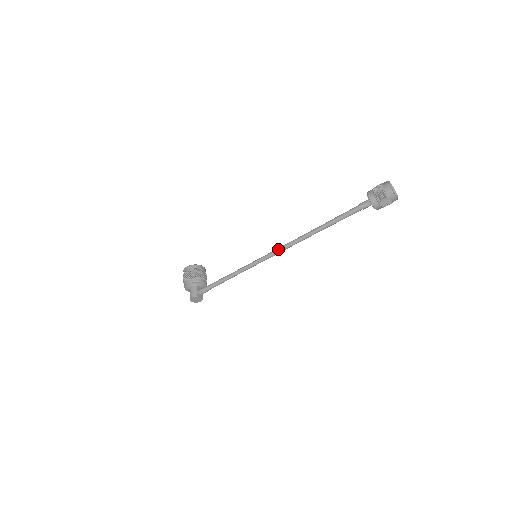
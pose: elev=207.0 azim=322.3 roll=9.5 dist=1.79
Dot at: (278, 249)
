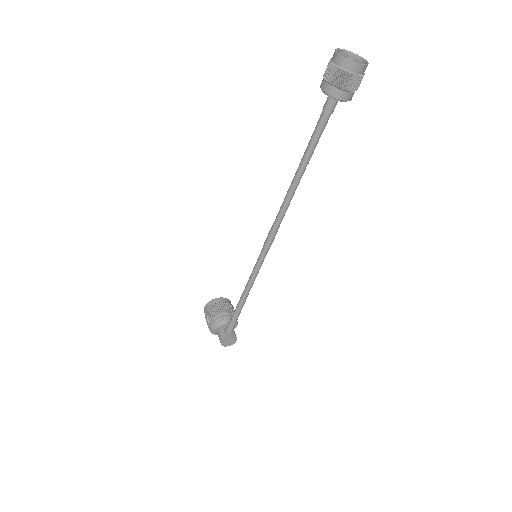
Dot at: (269, 233)
